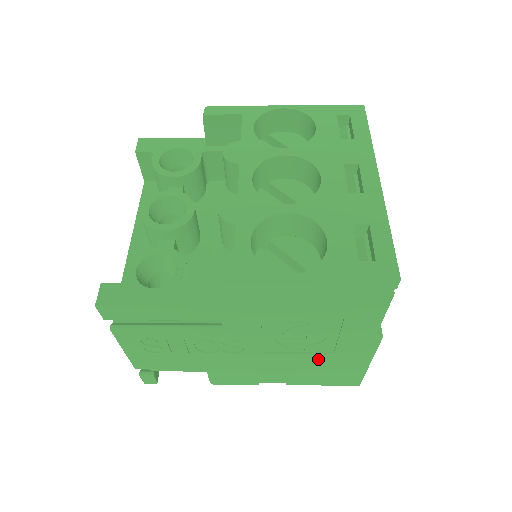
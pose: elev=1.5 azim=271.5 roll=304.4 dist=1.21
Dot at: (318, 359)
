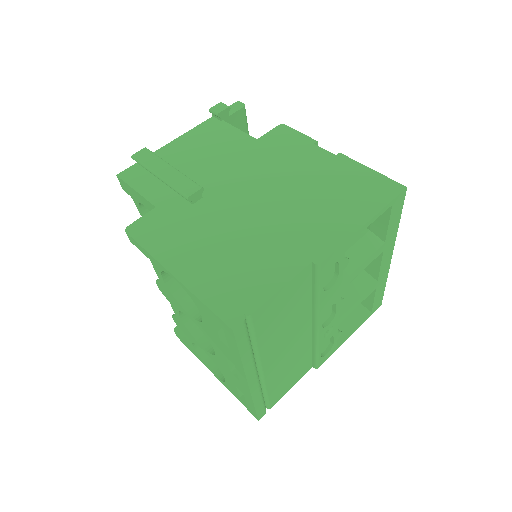
Dot at: occluded
